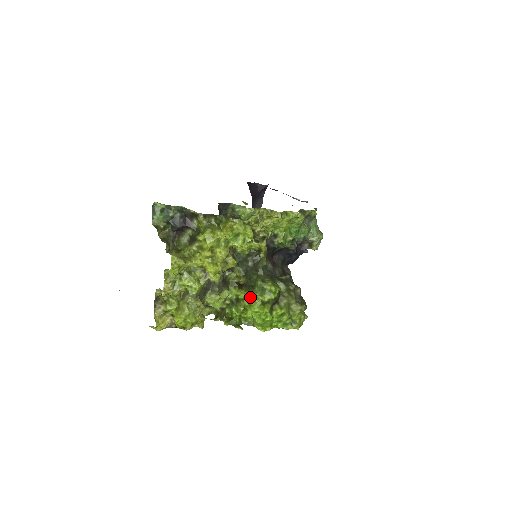
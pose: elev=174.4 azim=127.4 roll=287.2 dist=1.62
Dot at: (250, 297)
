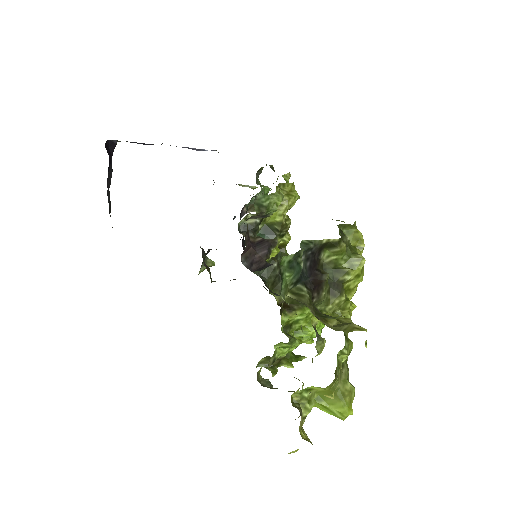
Dot at: (310, 313)
